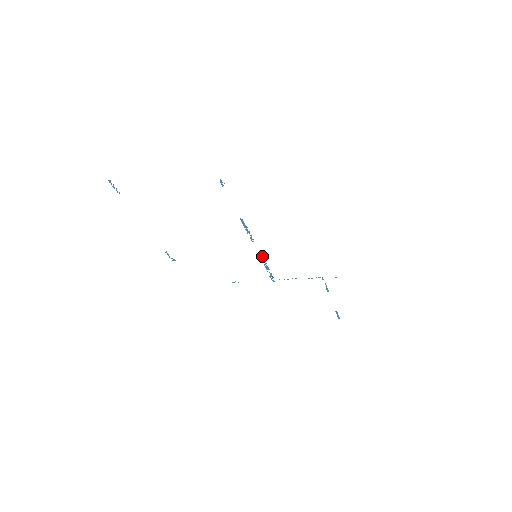
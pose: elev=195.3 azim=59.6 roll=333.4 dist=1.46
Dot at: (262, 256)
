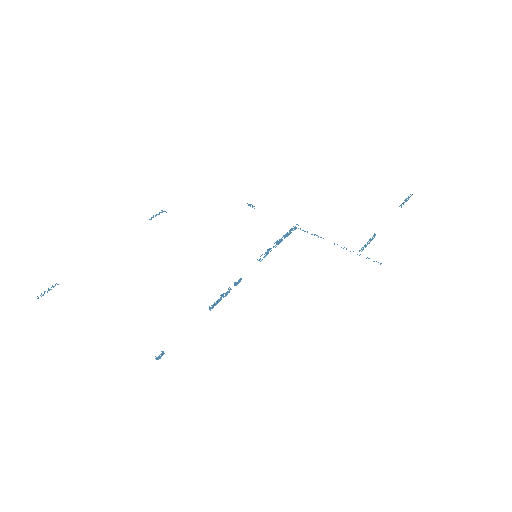
Dot at: (263, 257)
